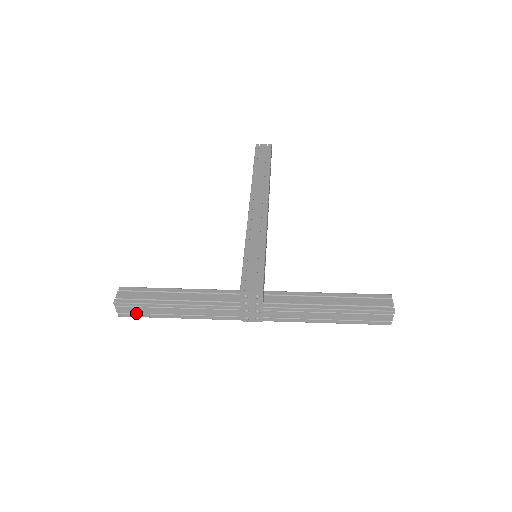
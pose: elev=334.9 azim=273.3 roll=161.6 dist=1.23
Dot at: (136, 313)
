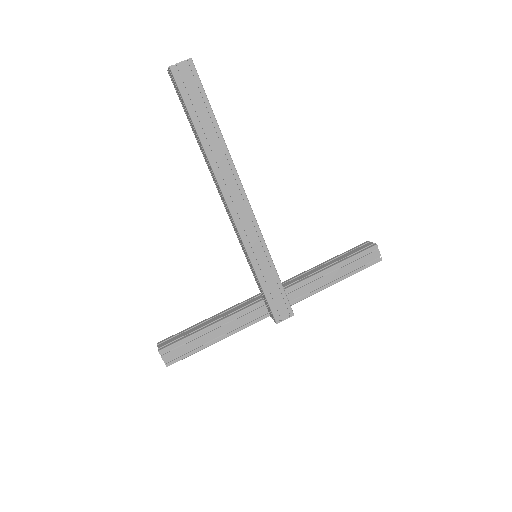
Dot at: occluded
